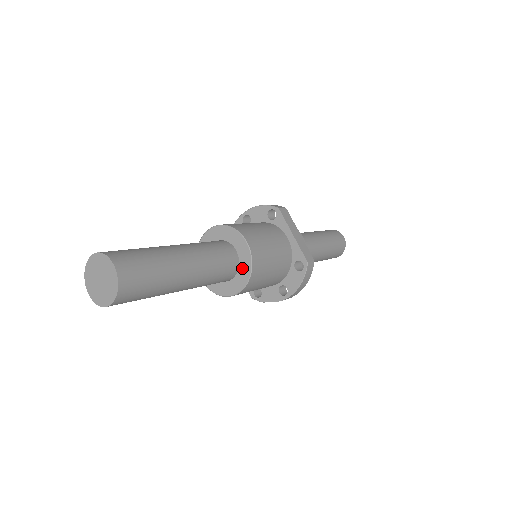
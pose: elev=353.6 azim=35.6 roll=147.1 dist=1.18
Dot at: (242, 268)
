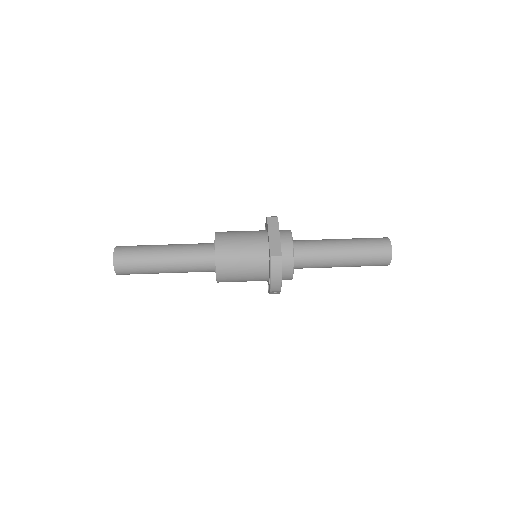
Dot at: occluded
